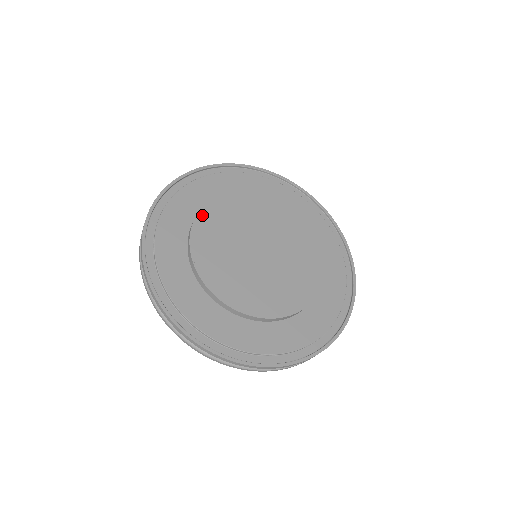
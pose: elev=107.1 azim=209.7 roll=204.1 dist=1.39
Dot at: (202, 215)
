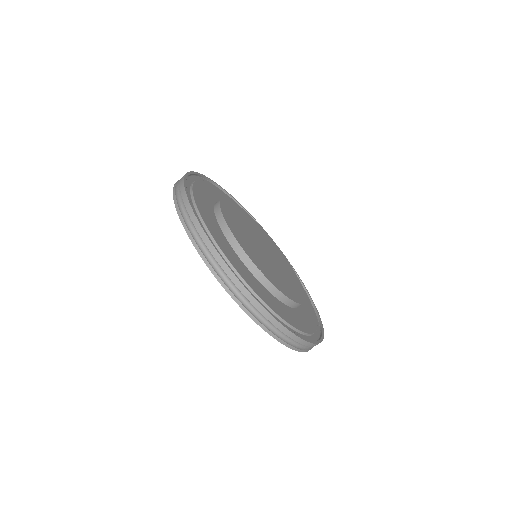
Dot at: (225, 201)
